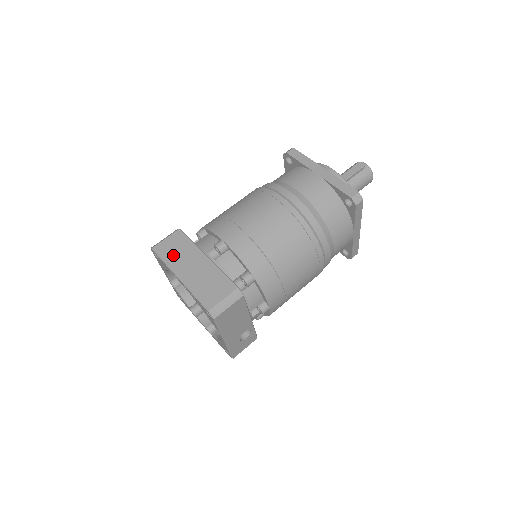
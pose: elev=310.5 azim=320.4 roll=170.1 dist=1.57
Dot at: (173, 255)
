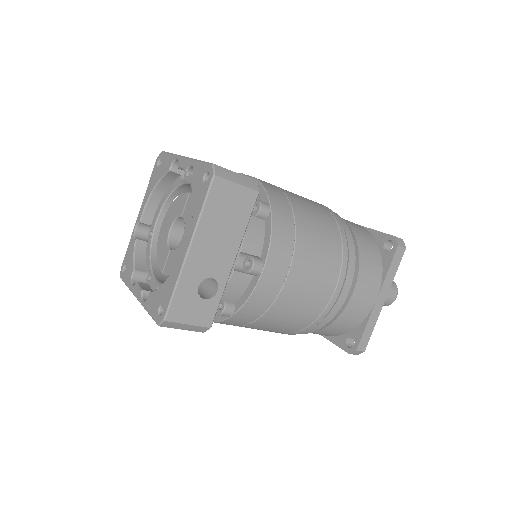
Dot at: occluded
